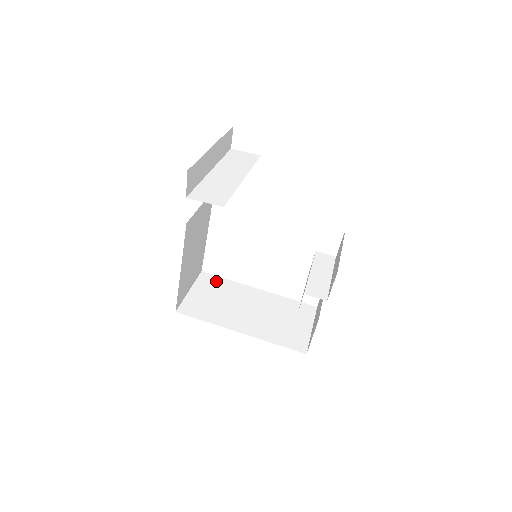
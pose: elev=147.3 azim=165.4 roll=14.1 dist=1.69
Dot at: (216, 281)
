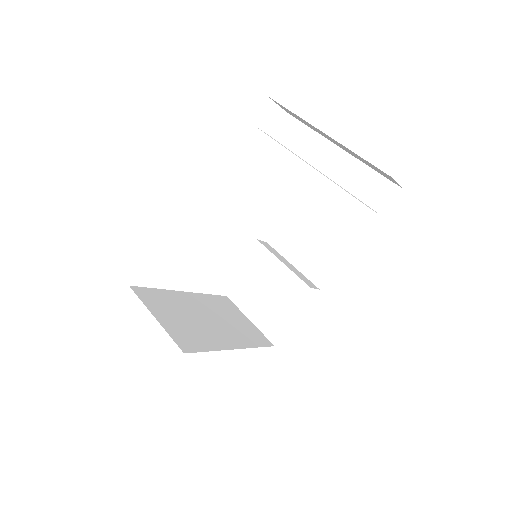
Dot at: (154, 295)
